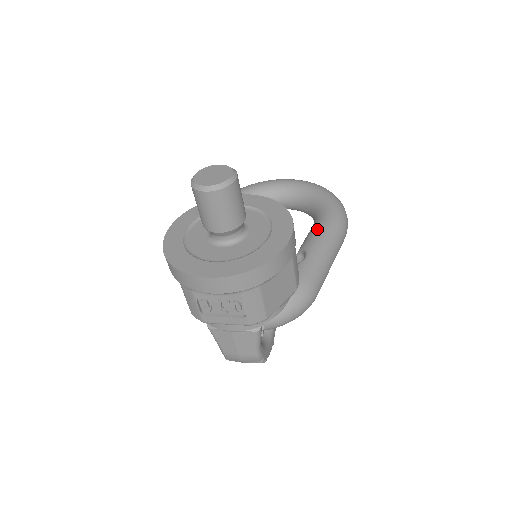
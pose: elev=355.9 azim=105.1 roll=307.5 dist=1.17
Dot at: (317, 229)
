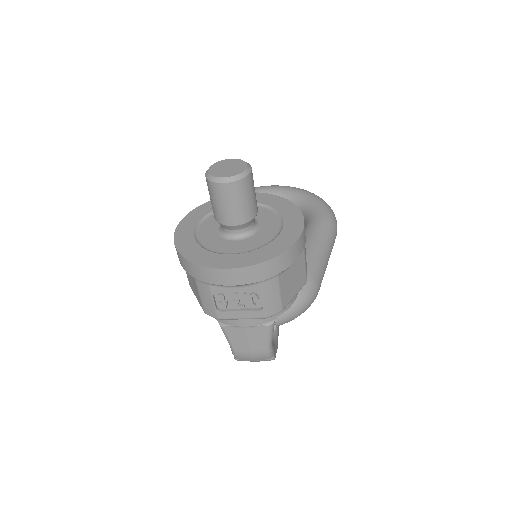
Dot at: (311, 229)
